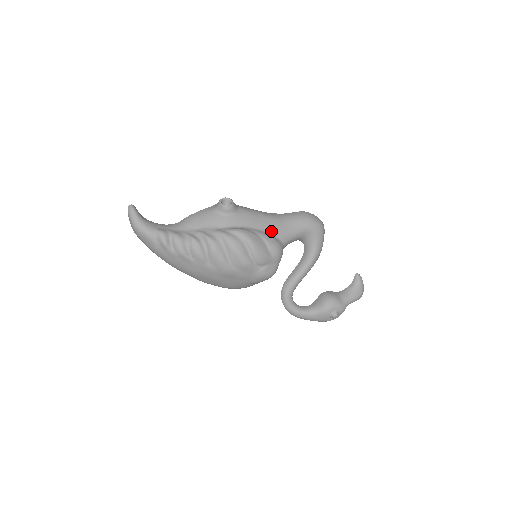
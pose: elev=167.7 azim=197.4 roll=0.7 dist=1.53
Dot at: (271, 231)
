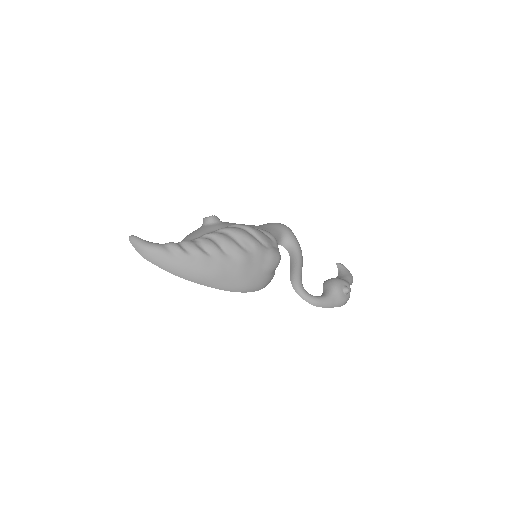
Dot at: occluded
